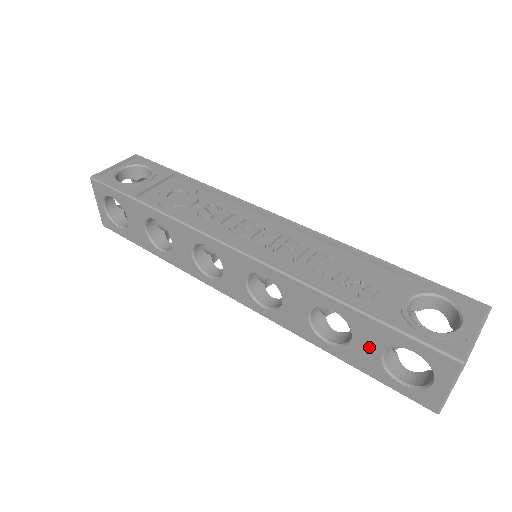
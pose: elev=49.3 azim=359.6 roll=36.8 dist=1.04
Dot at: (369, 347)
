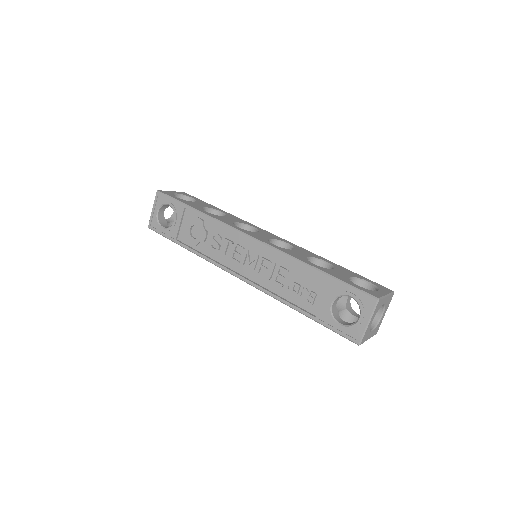
Dot at: occluded
